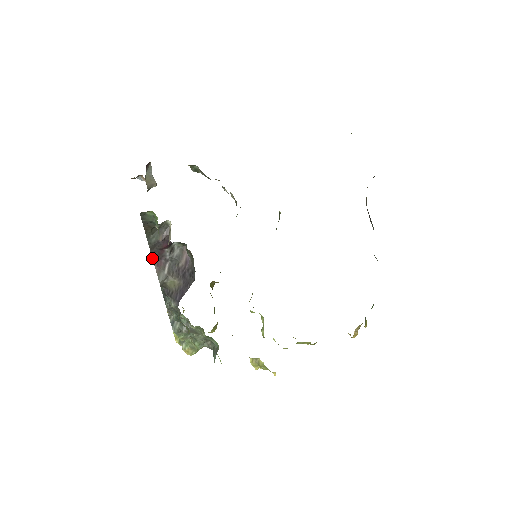
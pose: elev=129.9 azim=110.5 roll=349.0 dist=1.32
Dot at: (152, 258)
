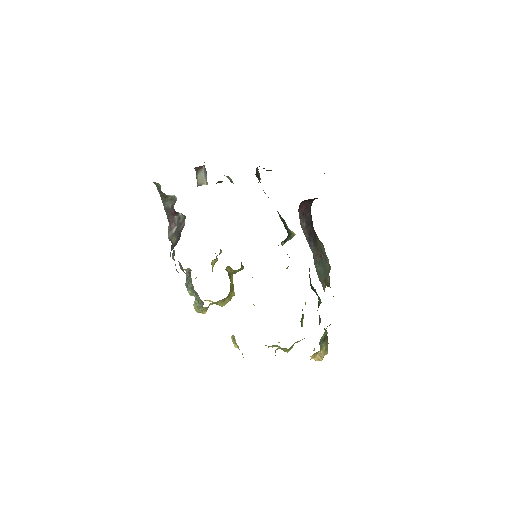
Dot at: (168, 220)
